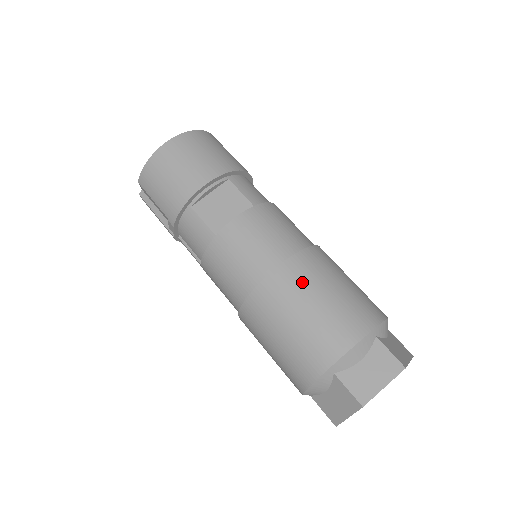
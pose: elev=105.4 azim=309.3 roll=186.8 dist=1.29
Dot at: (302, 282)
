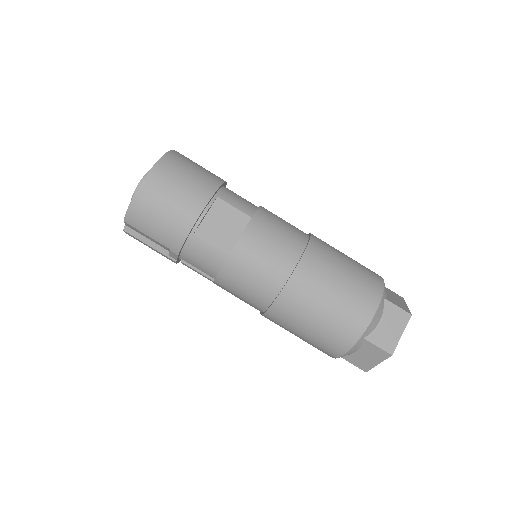
Dot at: (319, 275)
